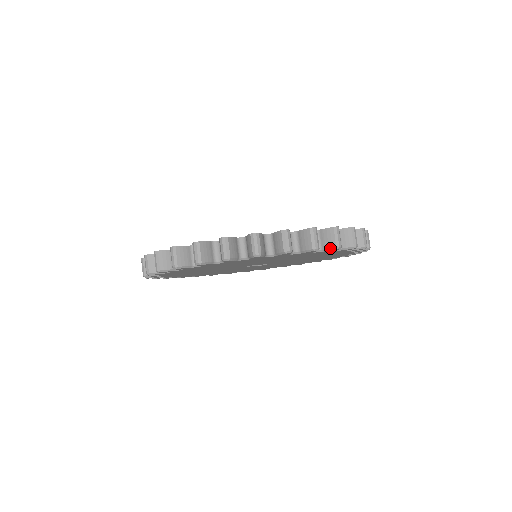
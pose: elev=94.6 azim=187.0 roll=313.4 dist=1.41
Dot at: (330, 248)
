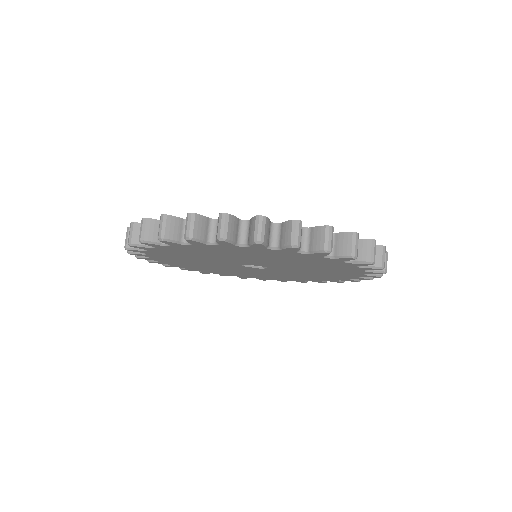
Dot at: (285, 245)
